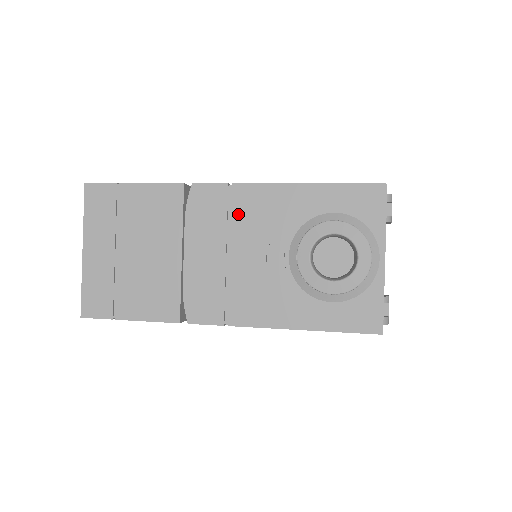
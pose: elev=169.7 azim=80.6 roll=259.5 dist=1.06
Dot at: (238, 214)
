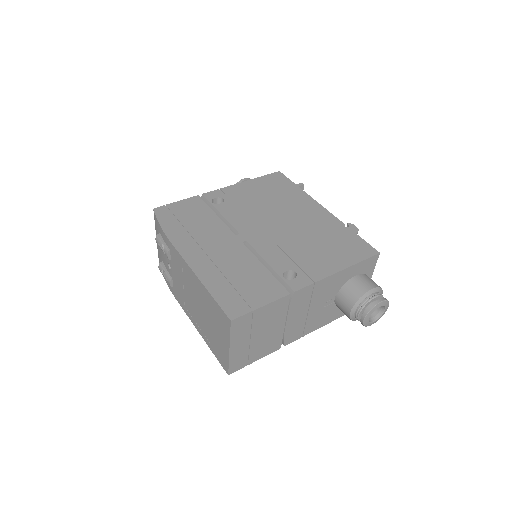
Dot at: (315, 294)
